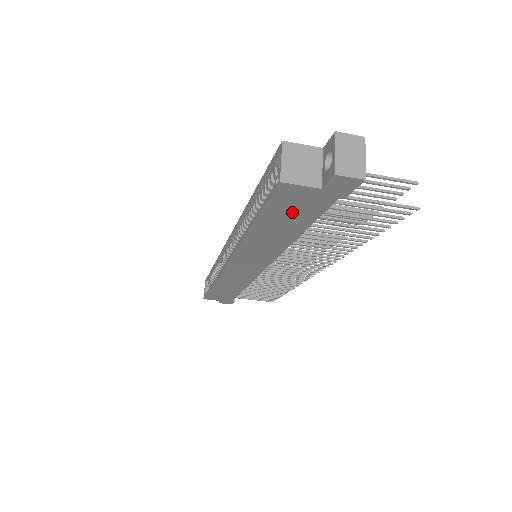
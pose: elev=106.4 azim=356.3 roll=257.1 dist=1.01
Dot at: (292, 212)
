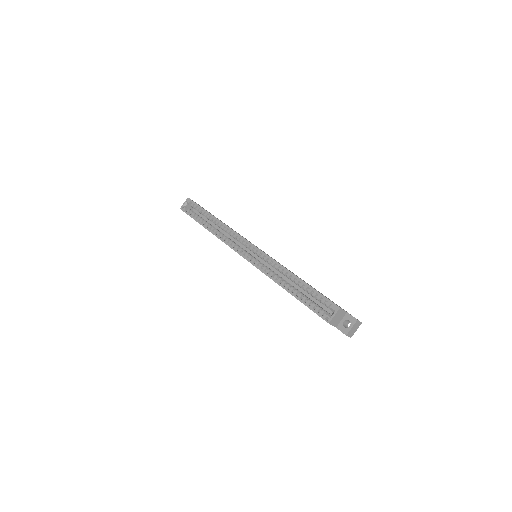
Dot at: occluded
